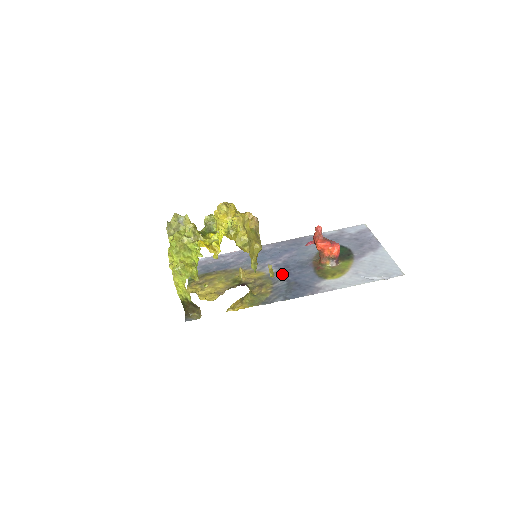
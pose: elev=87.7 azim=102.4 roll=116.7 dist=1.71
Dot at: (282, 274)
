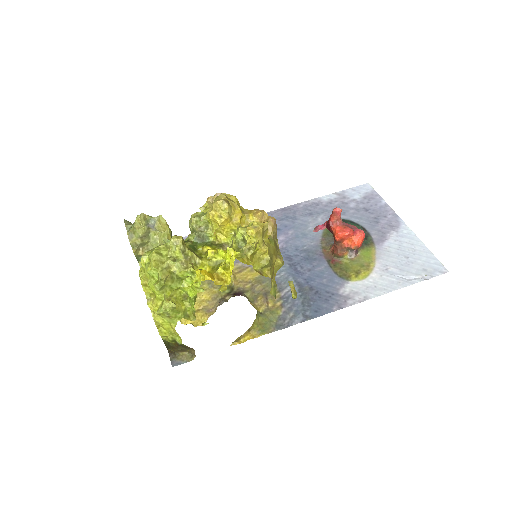
Dot at: (287, 273)
